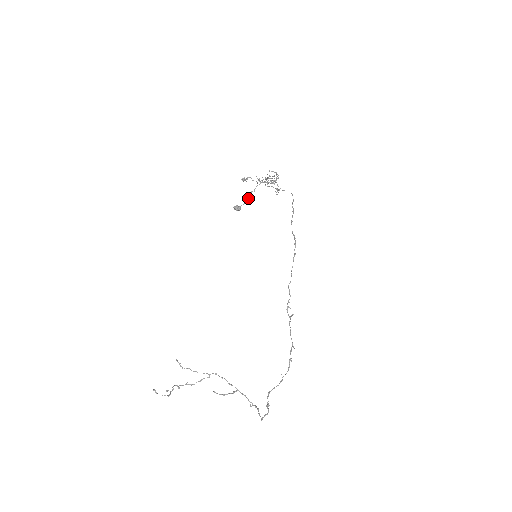
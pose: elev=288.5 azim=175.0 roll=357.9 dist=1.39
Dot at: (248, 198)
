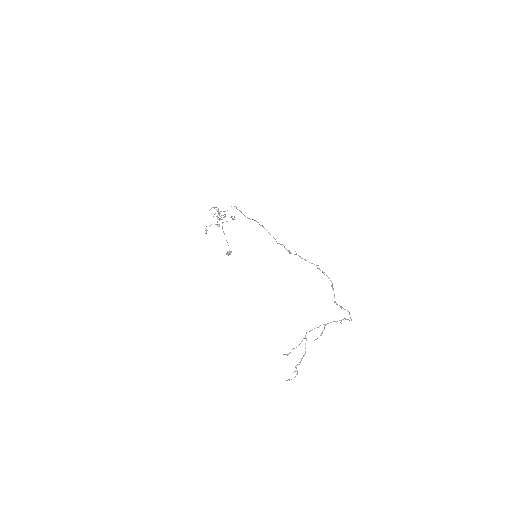
Dot at: occluded
